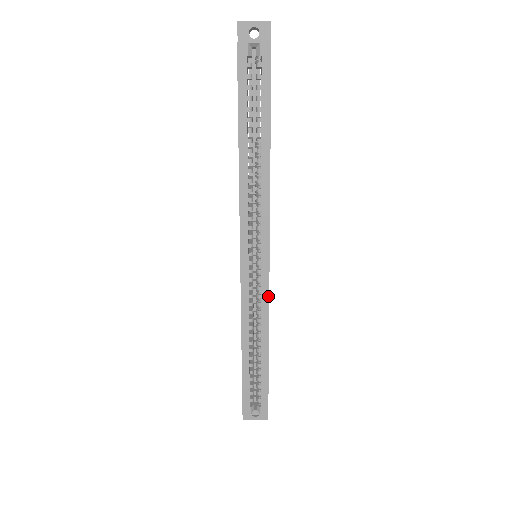
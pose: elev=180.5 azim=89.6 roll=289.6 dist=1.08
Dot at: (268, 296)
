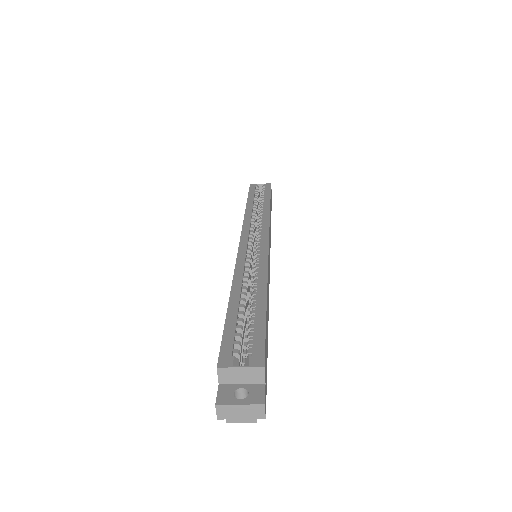
Dot at: (267, 259)
